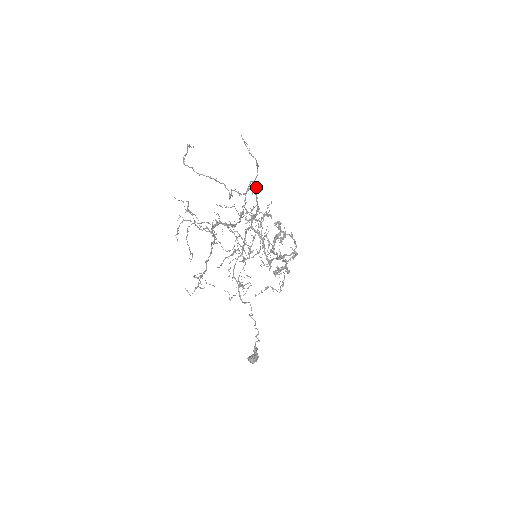
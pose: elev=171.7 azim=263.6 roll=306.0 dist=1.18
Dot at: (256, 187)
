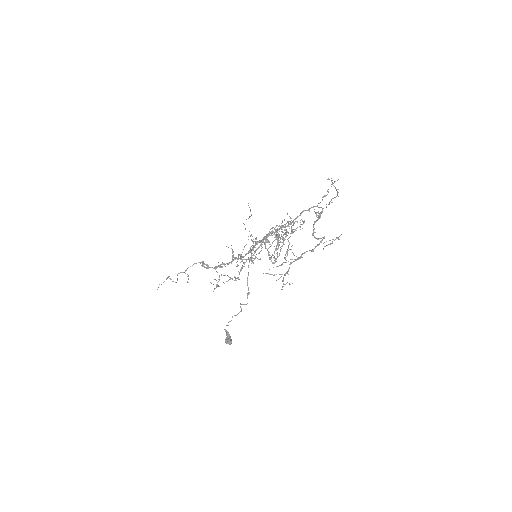
Dot at: occluded
